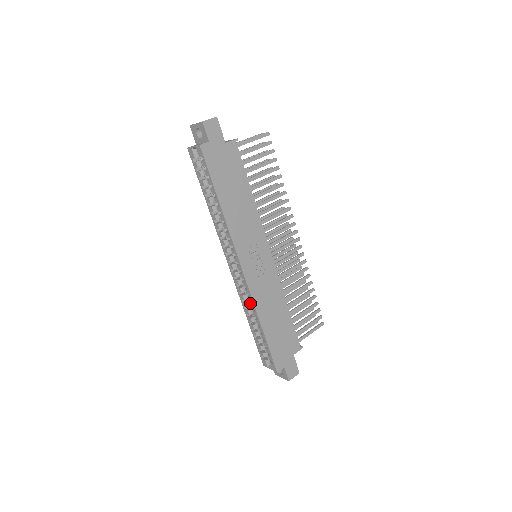
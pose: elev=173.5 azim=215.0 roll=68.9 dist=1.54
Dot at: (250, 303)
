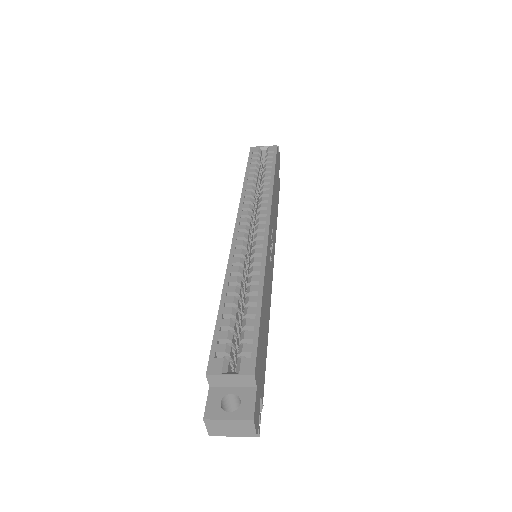
Dot at: occluded
